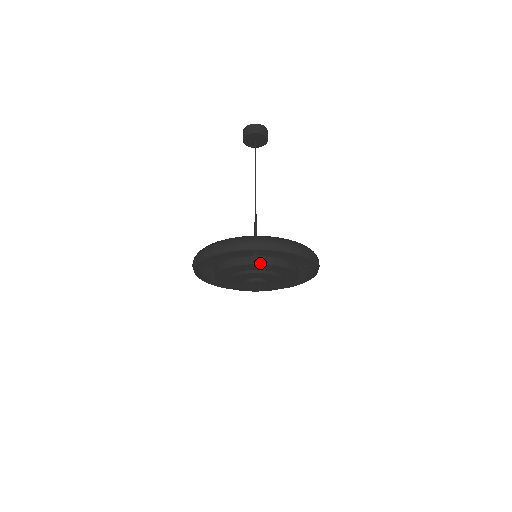
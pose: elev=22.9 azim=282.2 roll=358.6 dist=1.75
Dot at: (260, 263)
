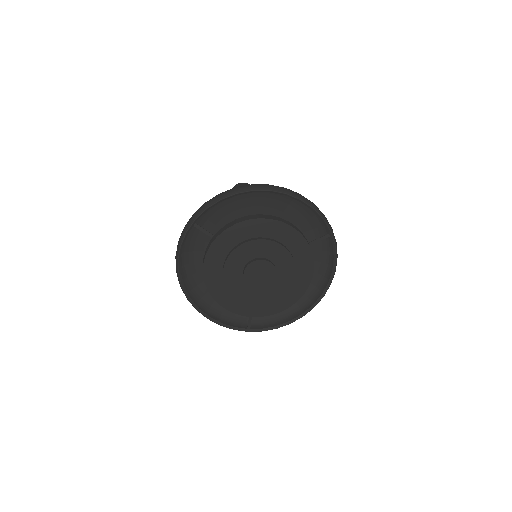
Dot at: (253, 218)
